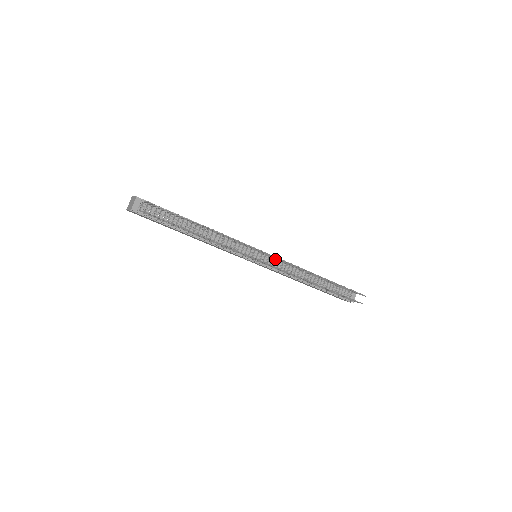
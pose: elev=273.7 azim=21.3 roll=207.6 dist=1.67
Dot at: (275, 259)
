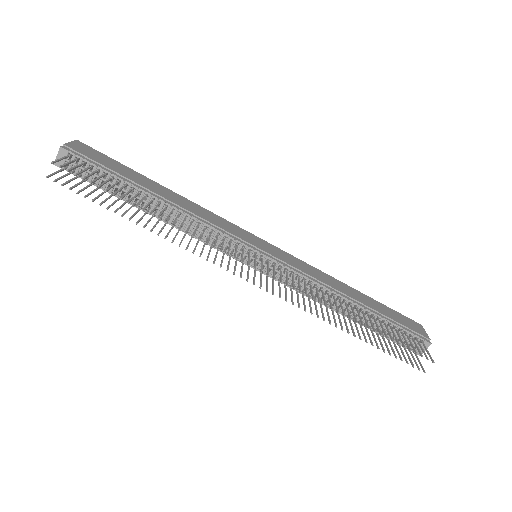
Dot at: (285, 267)
